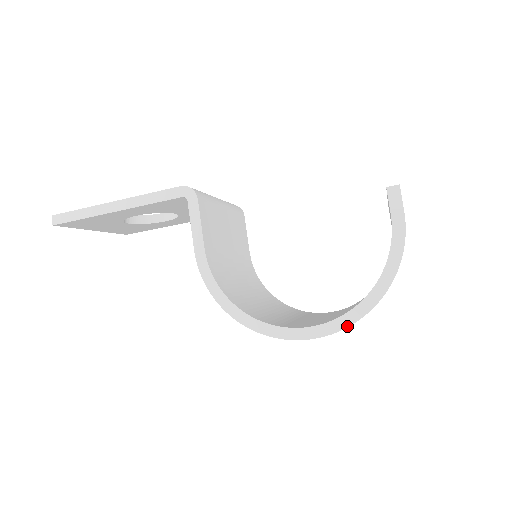
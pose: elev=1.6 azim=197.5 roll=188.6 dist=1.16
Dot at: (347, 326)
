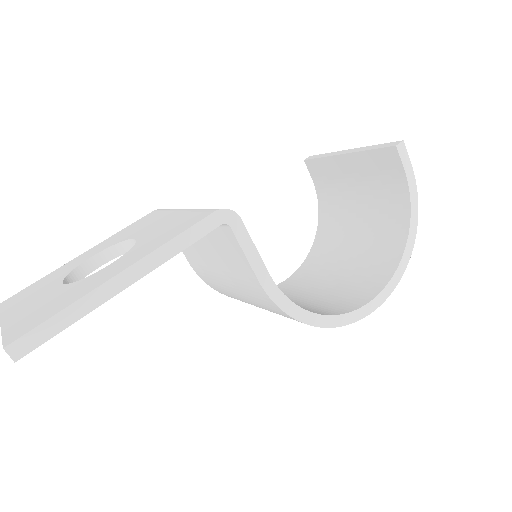
Dot at: (401, 277)
